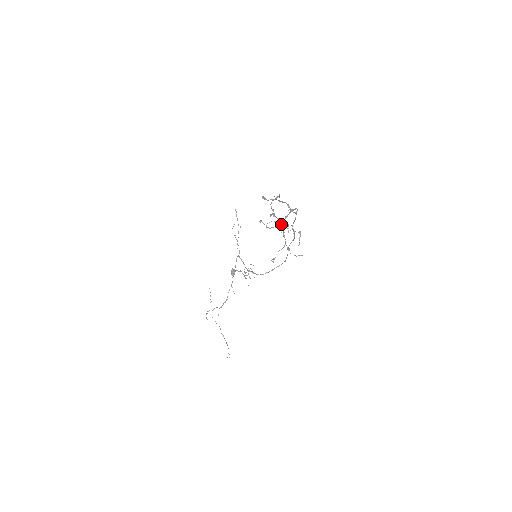
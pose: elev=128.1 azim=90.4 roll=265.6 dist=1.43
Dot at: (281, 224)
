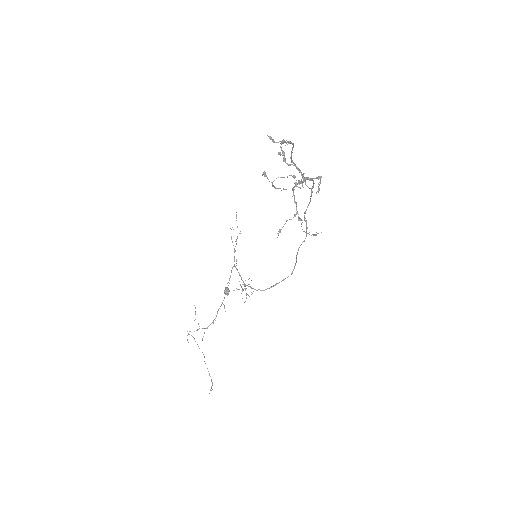
Dot at: occluded
